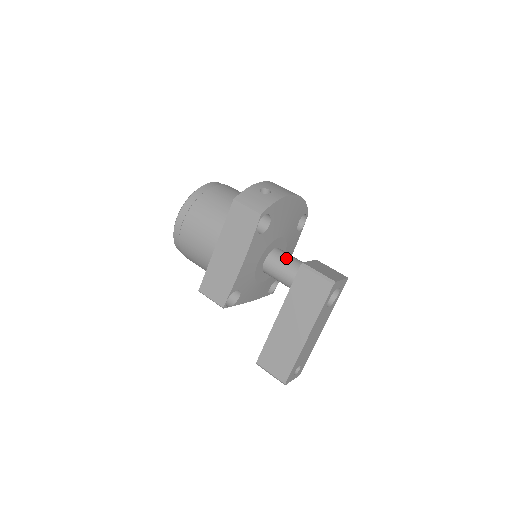
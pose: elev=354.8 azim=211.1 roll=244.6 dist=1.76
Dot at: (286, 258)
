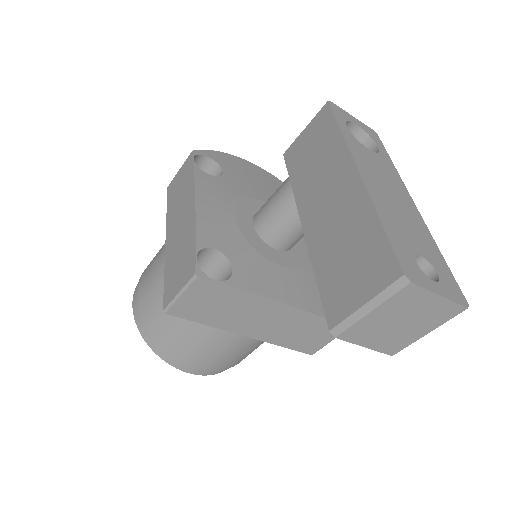
Dot at: occluded
